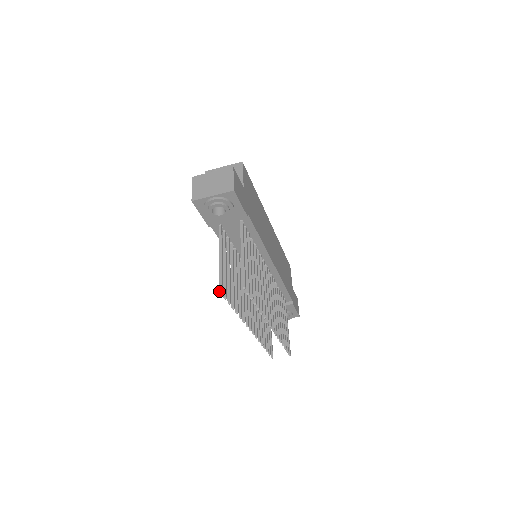
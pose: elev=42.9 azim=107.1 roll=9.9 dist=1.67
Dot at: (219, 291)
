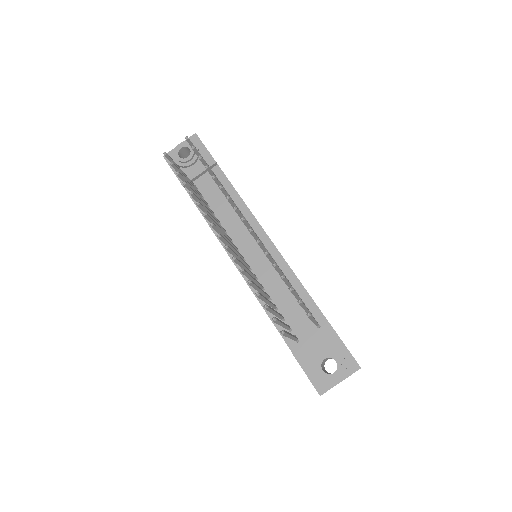
Dot at: occluded
